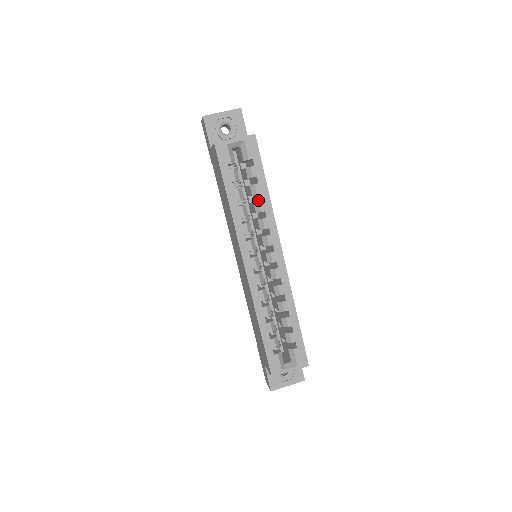
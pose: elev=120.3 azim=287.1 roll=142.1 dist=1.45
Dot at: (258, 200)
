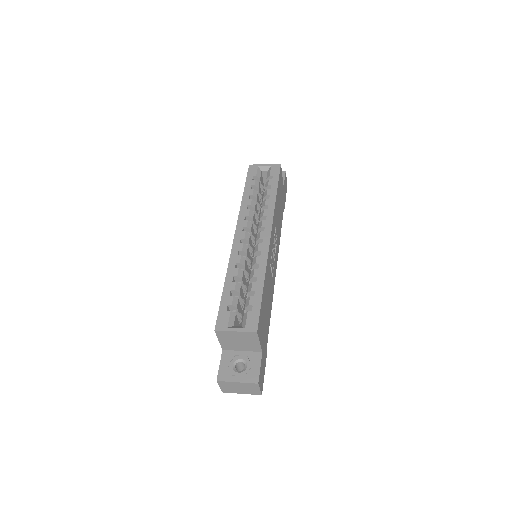
Dot at: occluded
